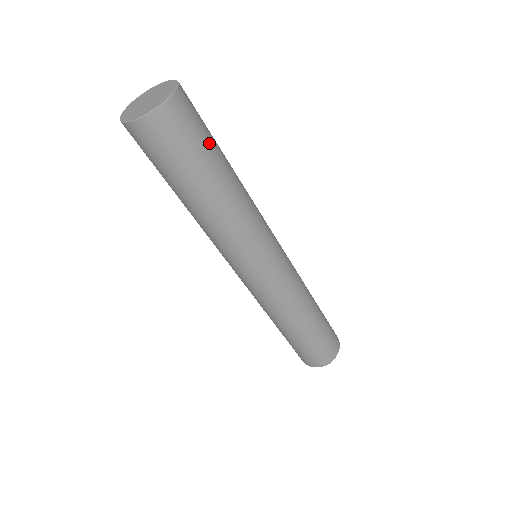
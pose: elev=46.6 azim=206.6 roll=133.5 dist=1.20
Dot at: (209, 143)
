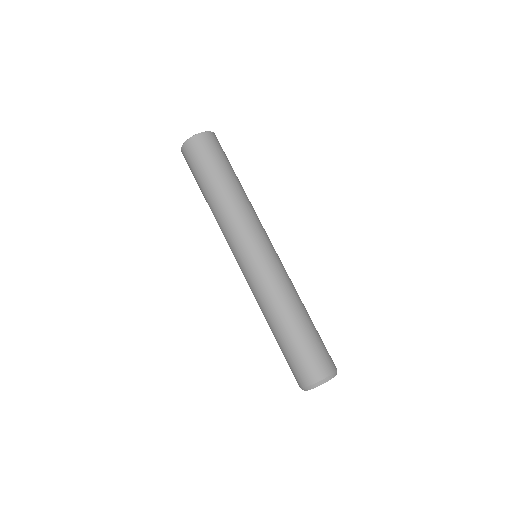
Dot at: (228, 161)
